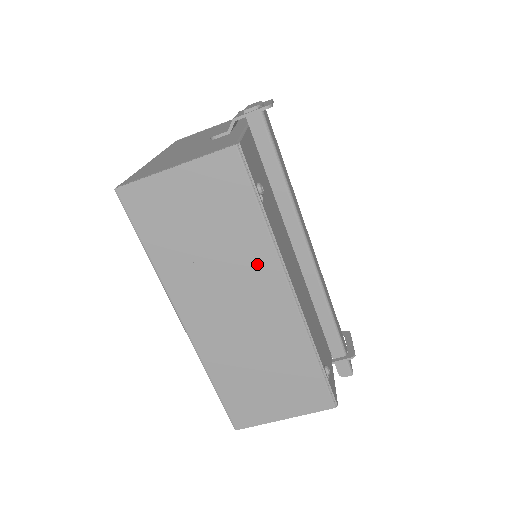
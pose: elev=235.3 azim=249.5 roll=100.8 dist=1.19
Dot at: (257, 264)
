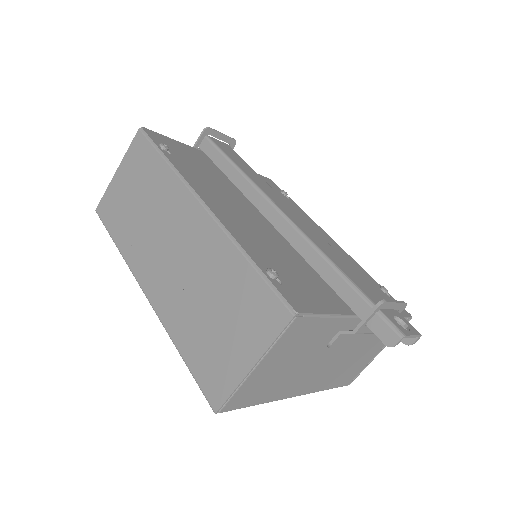
Dot at: (172, 198)
